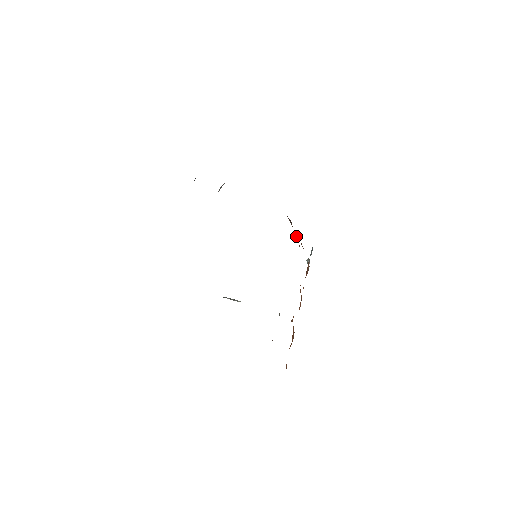
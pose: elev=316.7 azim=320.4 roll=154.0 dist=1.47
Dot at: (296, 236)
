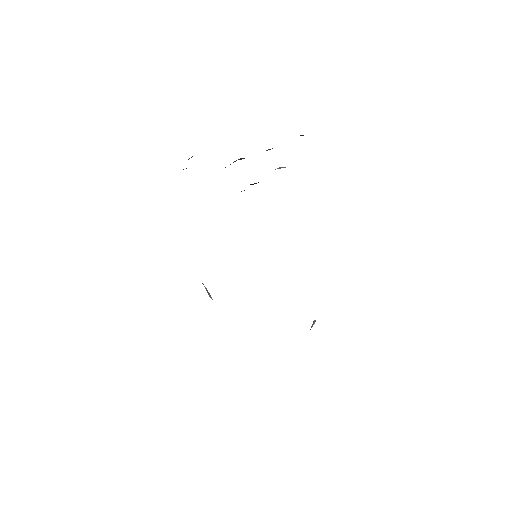
Dot at: occluded
